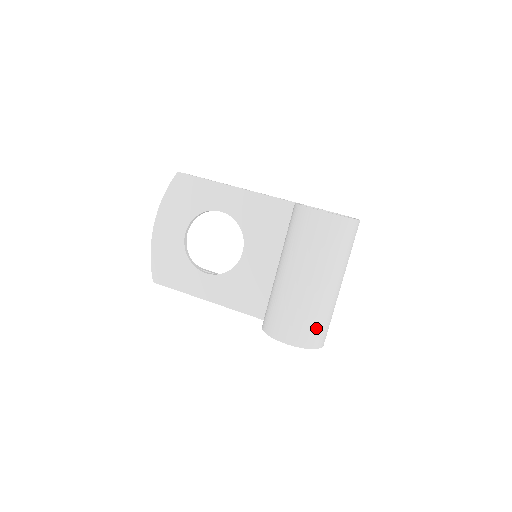
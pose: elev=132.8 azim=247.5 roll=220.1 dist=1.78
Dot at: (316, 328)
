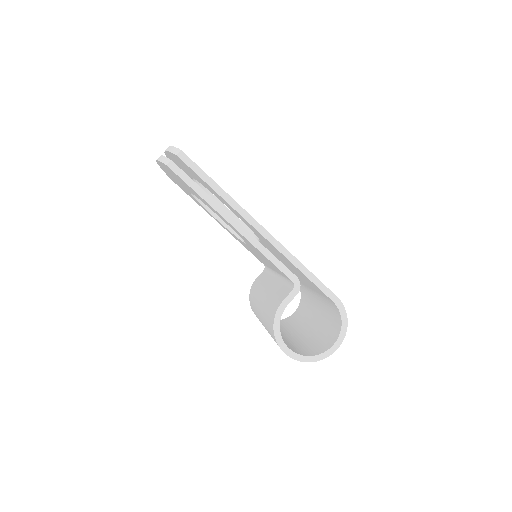
Dot at: occluded
